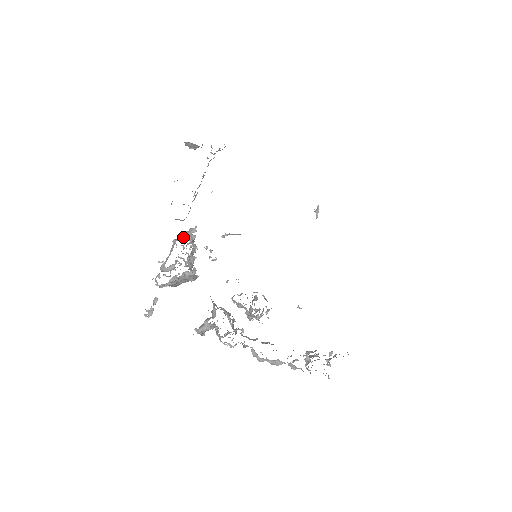
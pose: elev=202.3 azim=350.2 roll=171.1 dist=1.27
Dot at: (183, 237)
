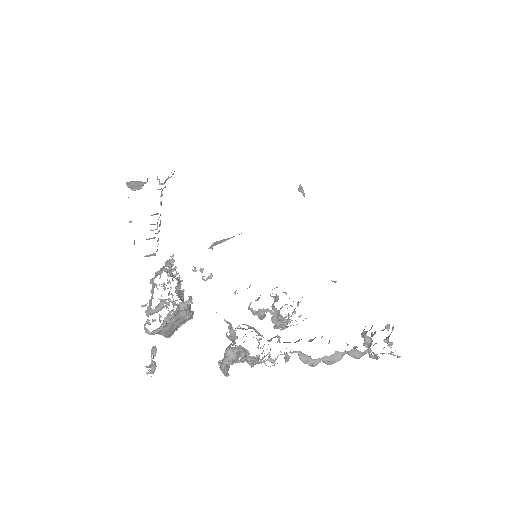
Dot at: (162, 270)
